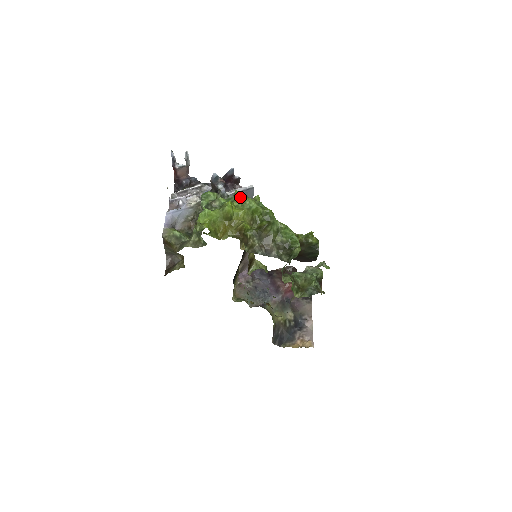
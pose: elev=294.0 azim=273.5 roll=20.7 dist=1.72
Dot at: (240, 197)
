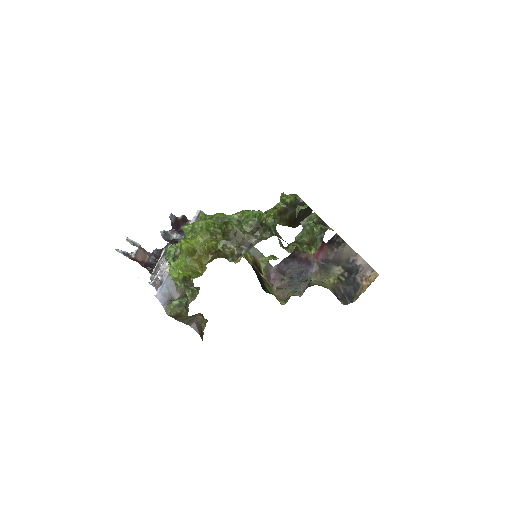
Dot at: (189, 229)
